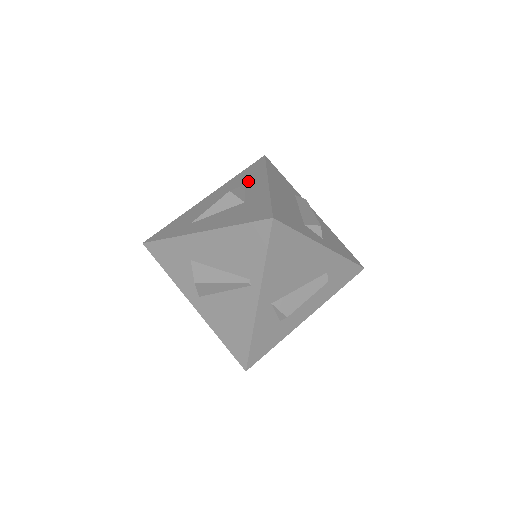
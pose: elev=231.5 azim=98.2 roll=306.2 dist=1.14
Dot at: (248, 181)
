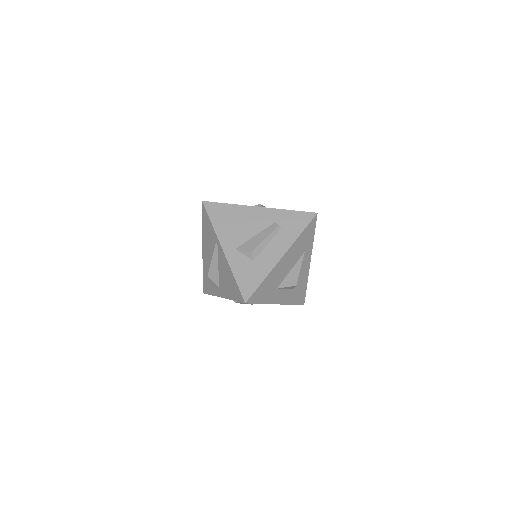
Dot at: occluded
